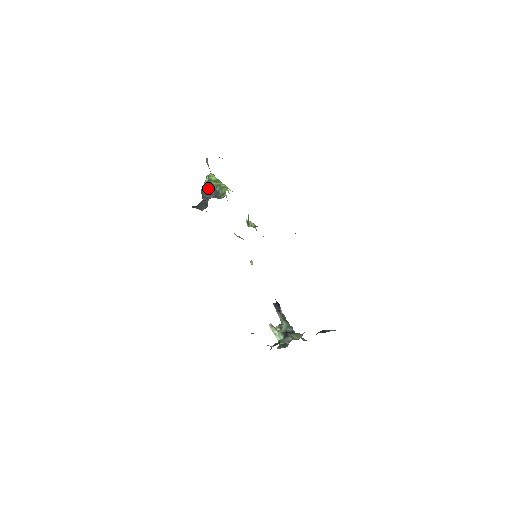
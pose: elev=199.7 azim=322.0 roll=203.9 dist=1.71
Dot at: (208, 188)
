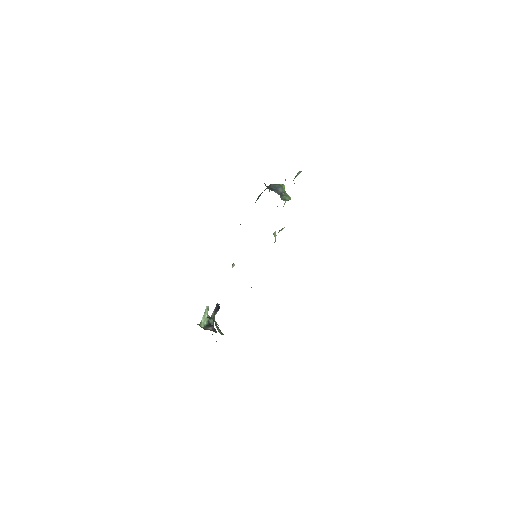
Dot at: (279, 186)
